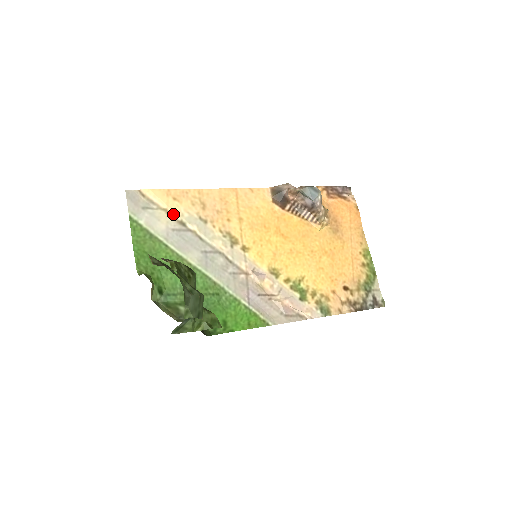
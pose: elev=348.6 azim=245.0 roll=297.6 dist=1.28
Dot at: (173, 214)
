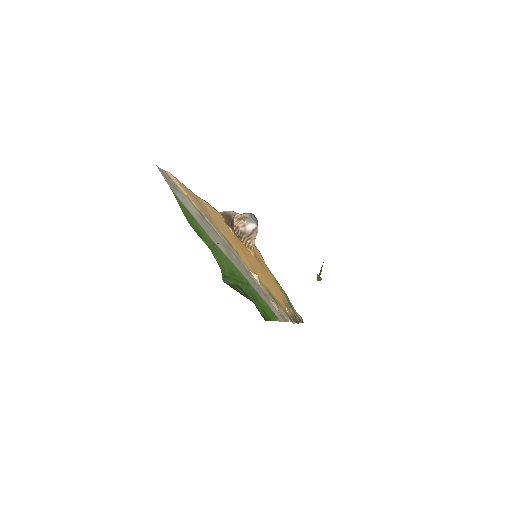
Dot at: (193, 203)
